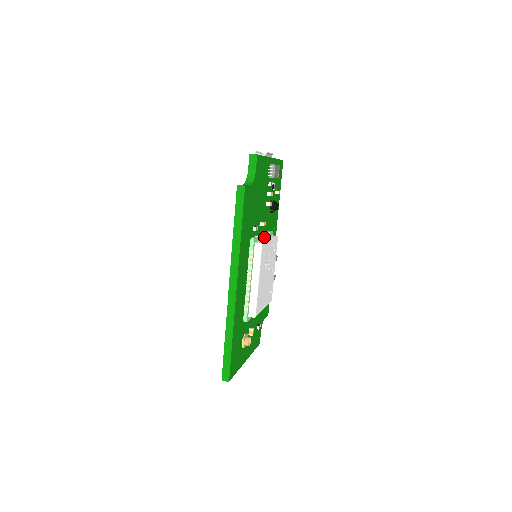
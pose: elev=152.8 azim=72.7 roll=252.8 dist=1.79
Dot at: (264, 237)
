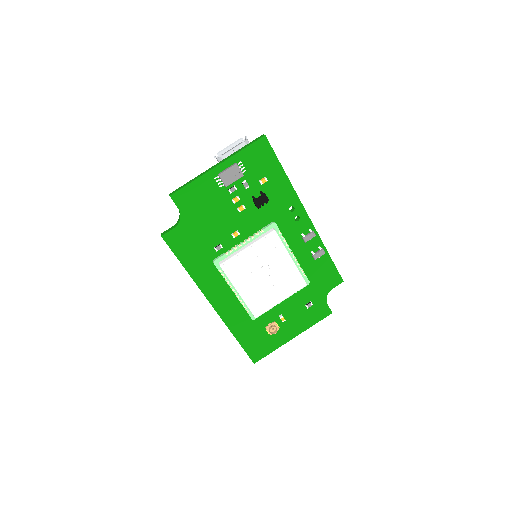
Dot at: (246, 243)
